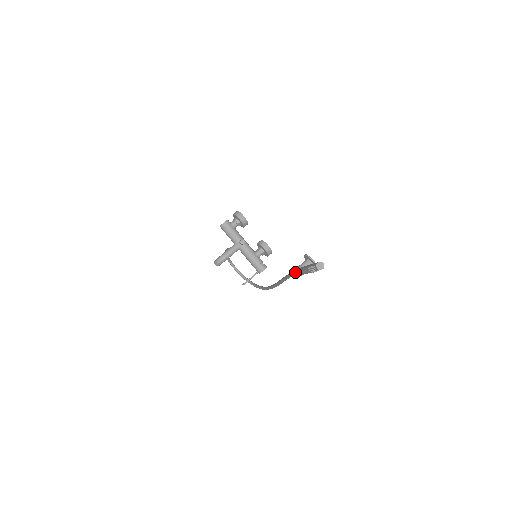
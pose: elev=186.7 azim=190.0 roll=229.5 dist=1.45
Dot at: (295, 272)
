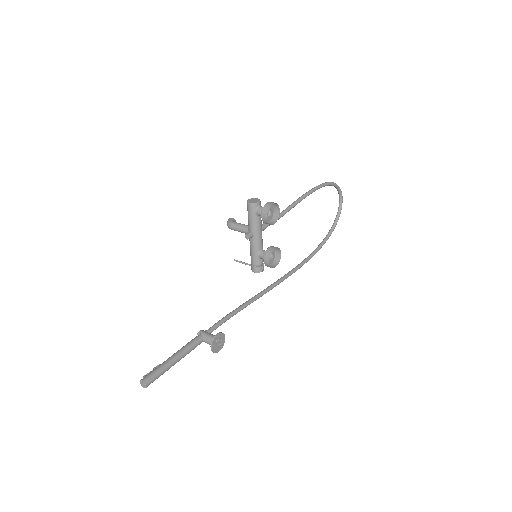
Dot at: (200, 333)
